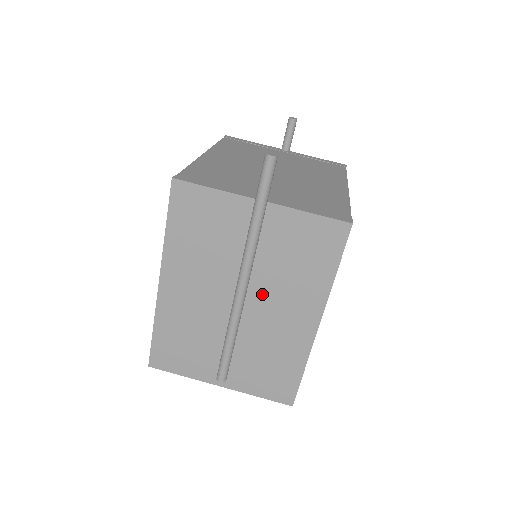
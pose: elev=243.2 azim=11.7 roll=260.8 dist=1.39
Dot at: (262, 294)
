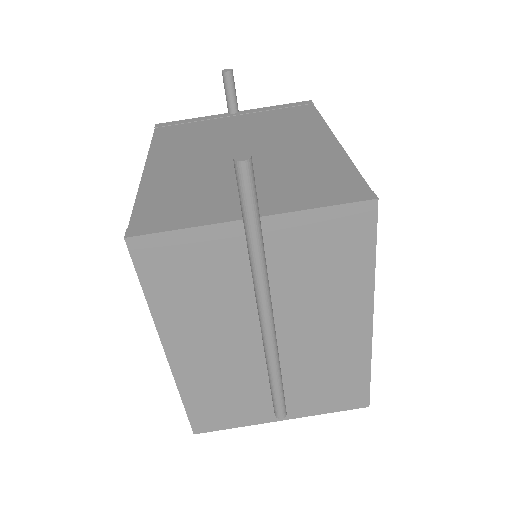
Dot at: (293, 318)
